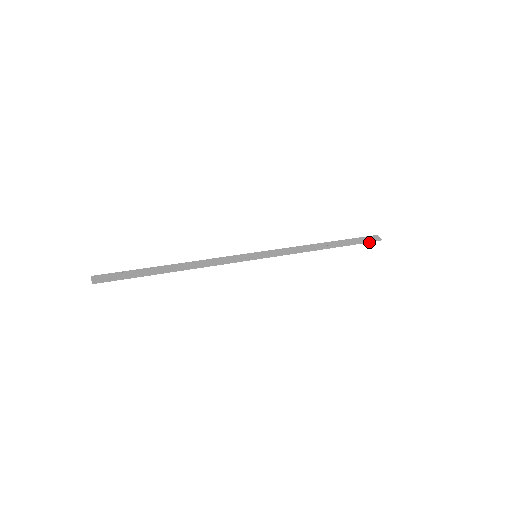
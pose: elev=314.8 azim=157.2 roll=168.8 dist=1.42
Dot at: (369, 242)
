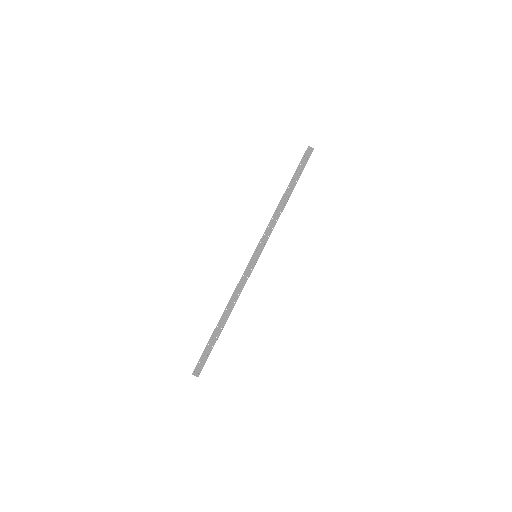
Dot at: occluded
